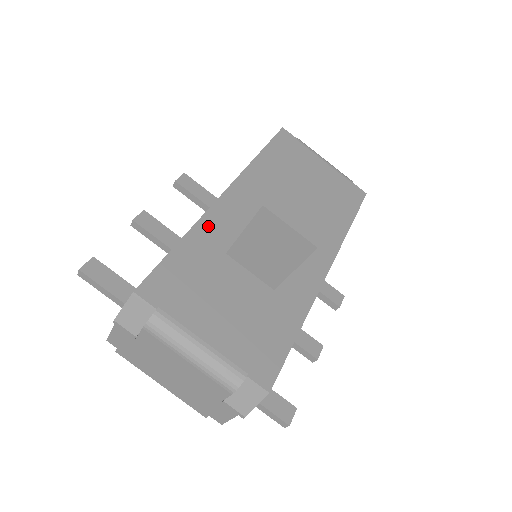
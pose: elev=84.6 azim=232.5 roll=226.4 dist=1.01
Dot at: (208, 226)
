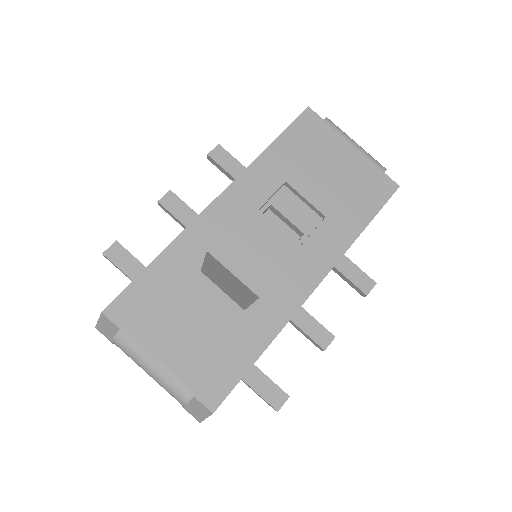
Dot at: (188, 241)
